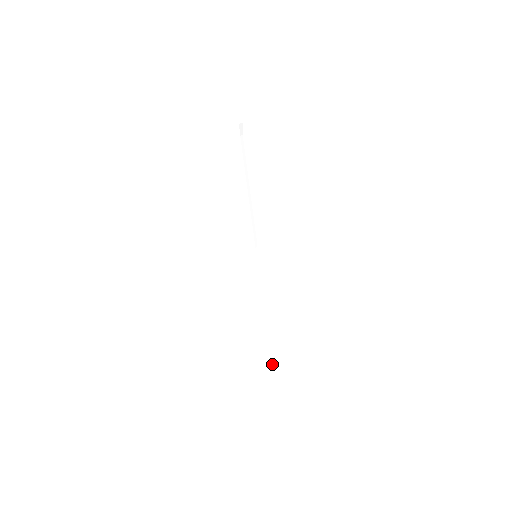
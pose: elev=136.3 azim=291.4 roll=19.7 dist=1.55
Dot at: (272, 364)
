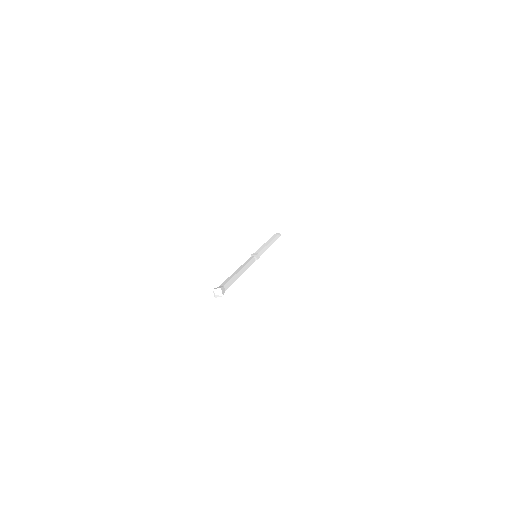
Dot at: (279, 235)
